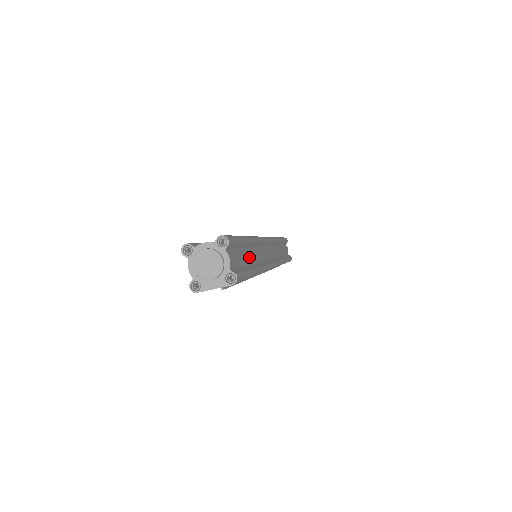
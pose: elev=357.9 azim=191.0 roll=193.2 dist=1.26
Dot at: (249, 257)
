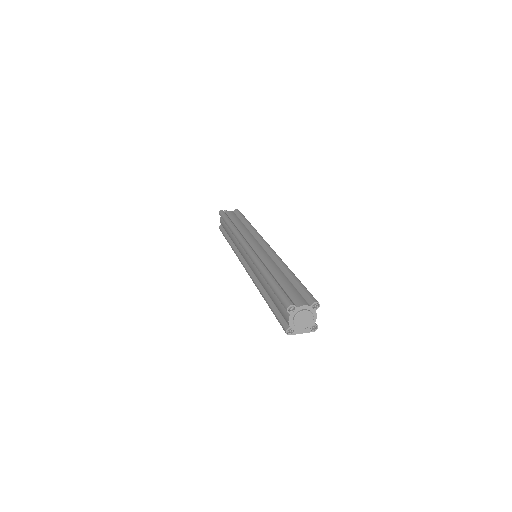
Dot at: occluded
